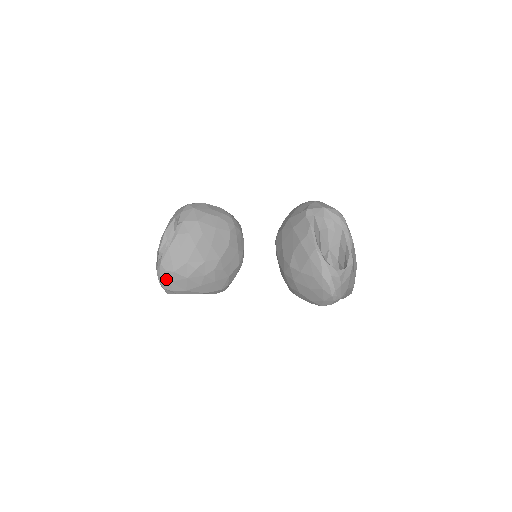
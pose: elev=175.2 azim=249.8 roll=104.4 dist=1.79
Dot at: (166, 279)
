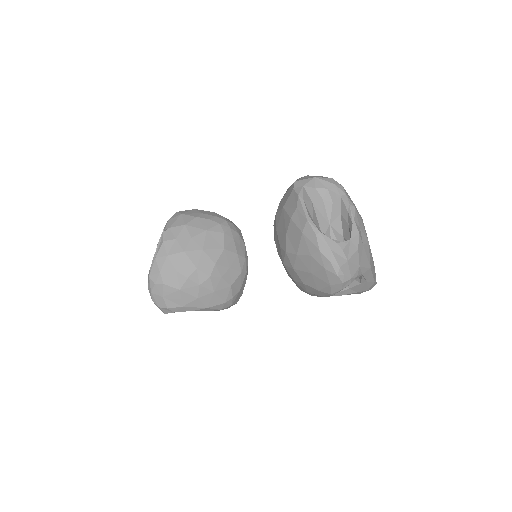
Dot at: (158, 294)
